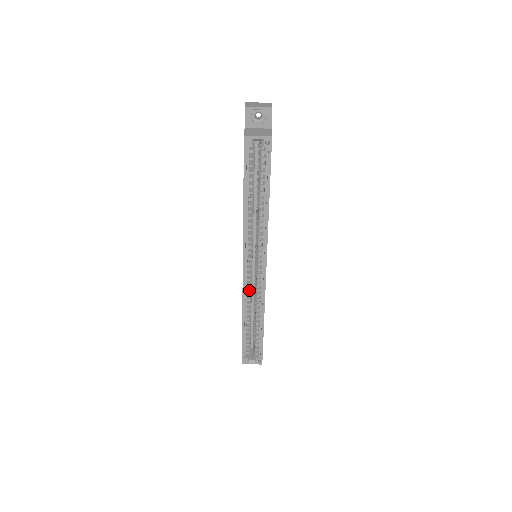
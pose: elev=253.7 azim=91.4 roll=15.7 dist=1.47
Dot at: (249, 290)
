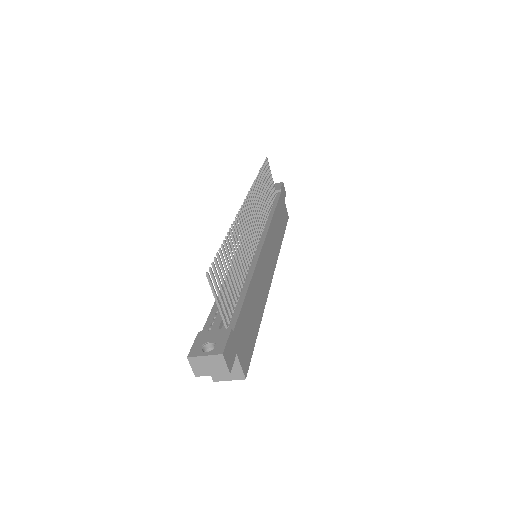
Dot at: occluded
